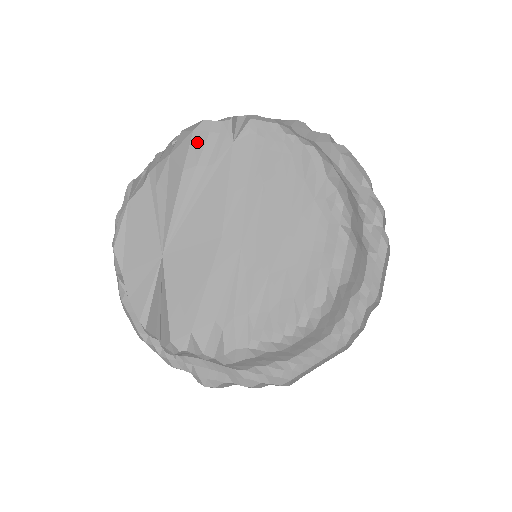
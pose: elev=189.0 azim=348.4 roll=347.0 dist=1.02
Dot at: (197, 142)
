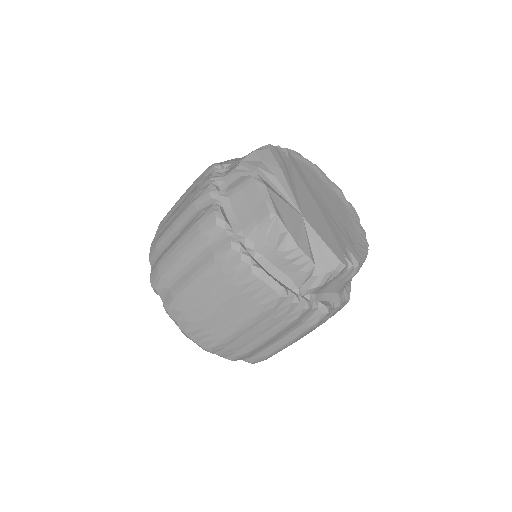
Dot at: (276, 155)
